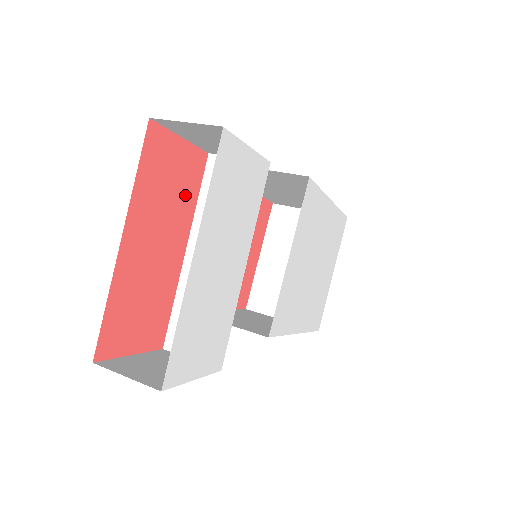
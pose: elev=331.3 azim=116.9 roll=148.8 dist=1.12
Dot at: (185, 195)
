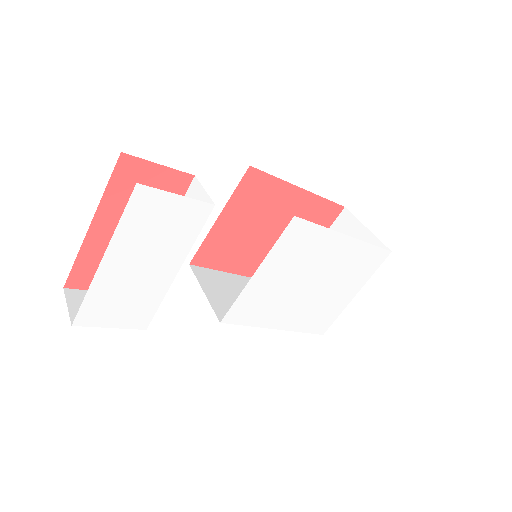
Dot at: occluded
